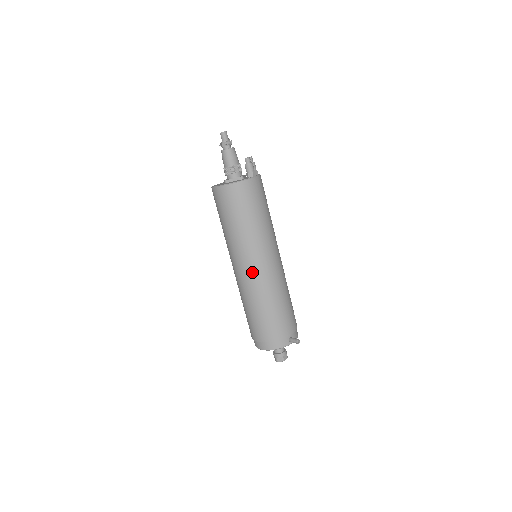
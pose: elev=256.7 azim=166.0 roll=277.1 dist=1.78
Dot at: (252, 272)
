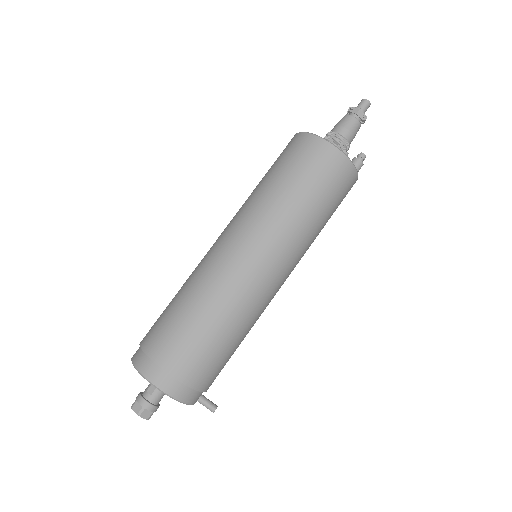
Dot at: (267, 278)
